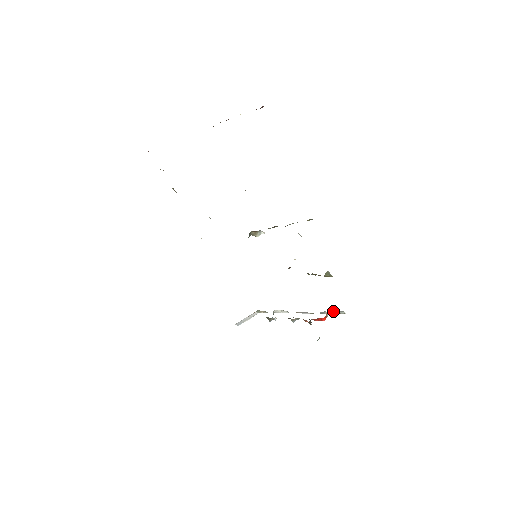
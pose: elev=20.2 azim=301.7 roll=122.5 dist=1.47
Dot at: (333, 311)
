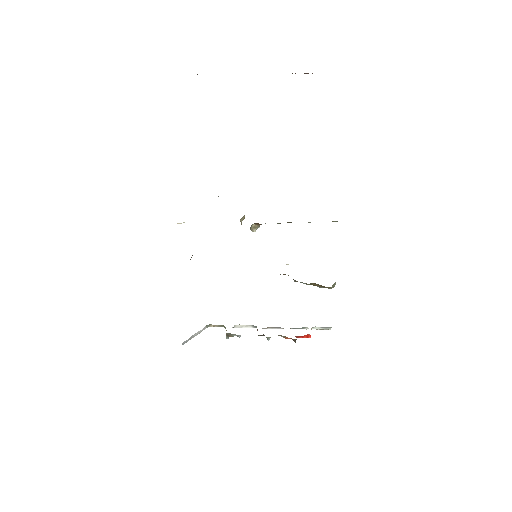
Dot at: (317, 327)
